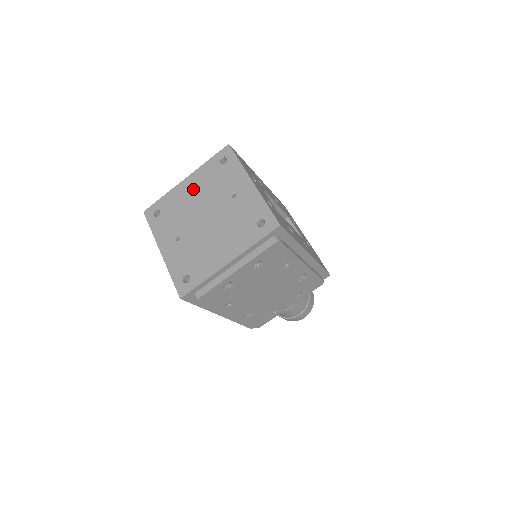
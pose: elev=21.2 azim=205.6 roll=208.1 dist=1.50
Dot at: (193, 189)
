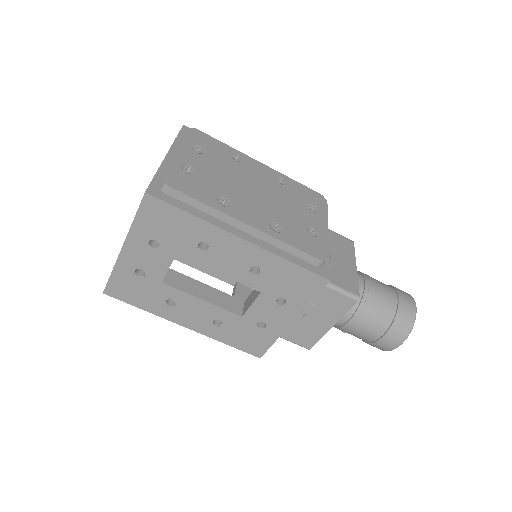
Dot at: occluded
